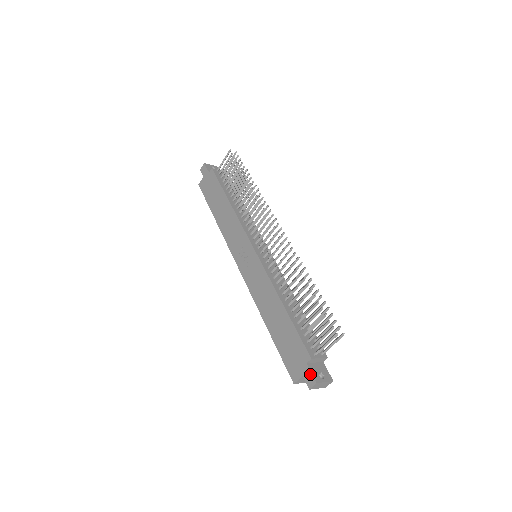
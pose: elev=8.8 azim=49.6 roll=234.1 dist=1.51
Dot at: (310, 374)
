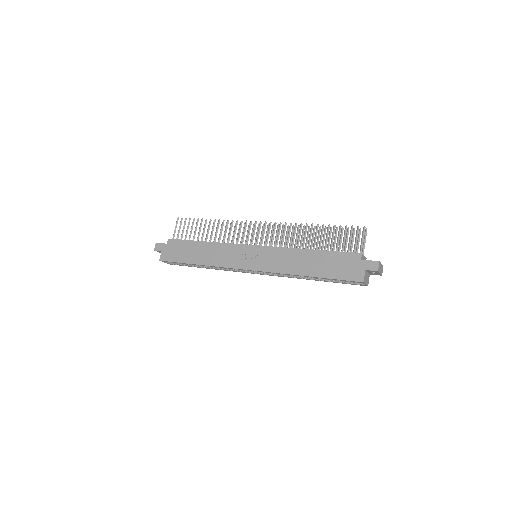
Dot at: (370, 262)
